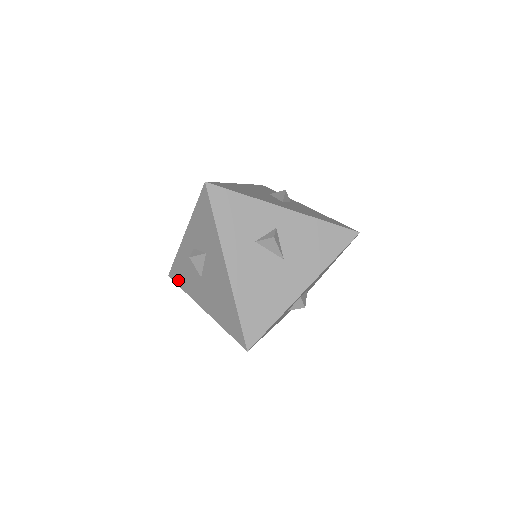
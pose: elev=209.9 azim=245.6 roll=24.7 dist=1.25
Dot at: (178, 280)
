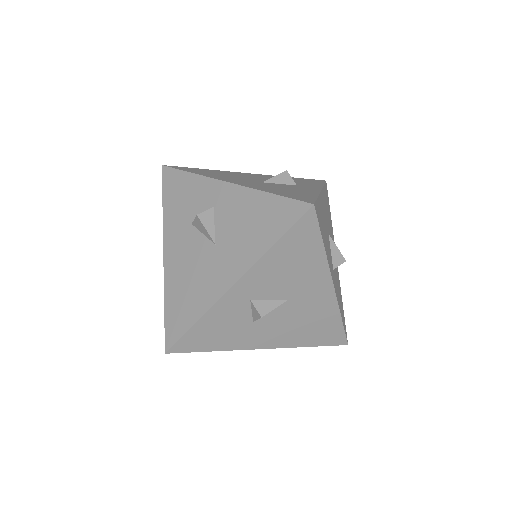
Dot at: occluded
